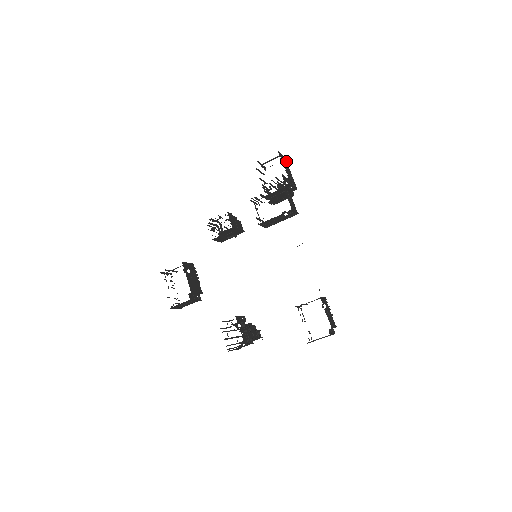
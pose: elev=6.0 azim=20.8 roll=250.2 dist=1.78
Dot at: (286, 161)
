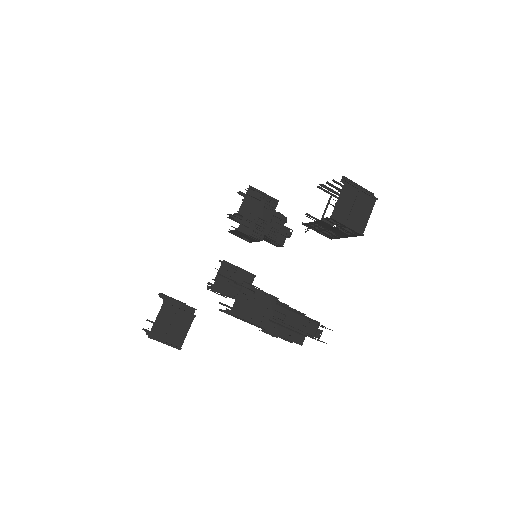
Dot at: occluded
